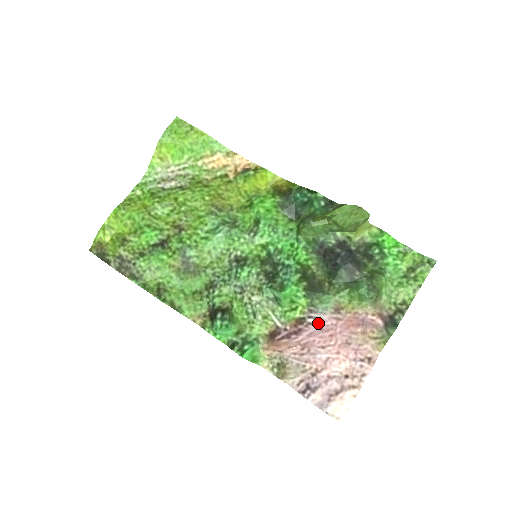
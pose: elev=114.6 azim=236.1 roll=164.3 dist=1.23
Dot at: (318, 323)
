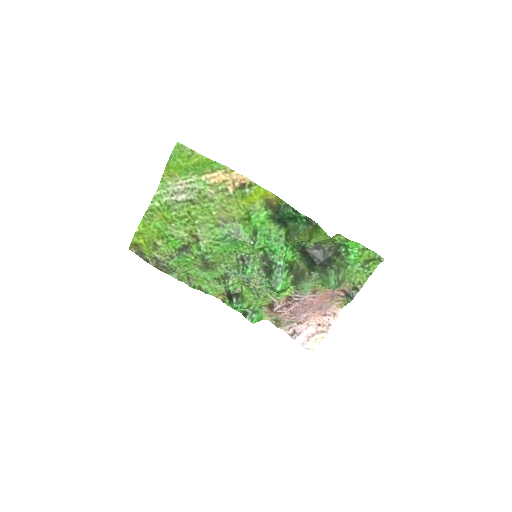
Dot at: (301, 300)
